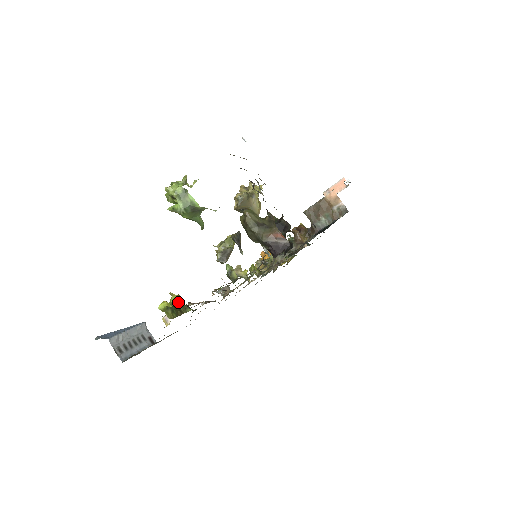
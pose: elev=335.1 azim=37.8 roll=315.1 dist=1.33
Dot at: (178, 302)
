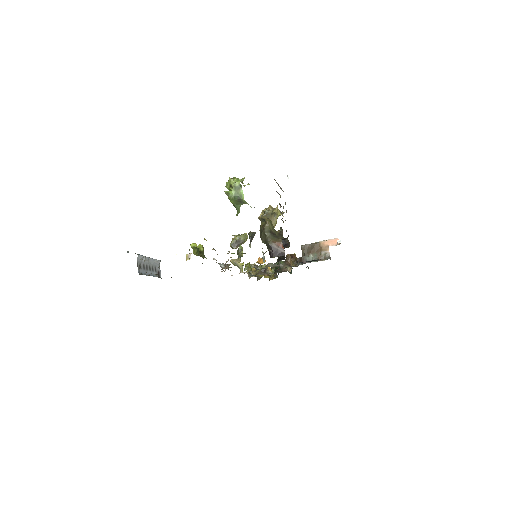
Dot at: (201, 249)
